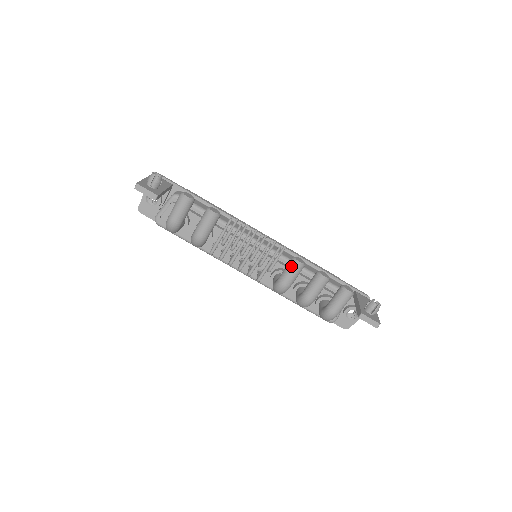
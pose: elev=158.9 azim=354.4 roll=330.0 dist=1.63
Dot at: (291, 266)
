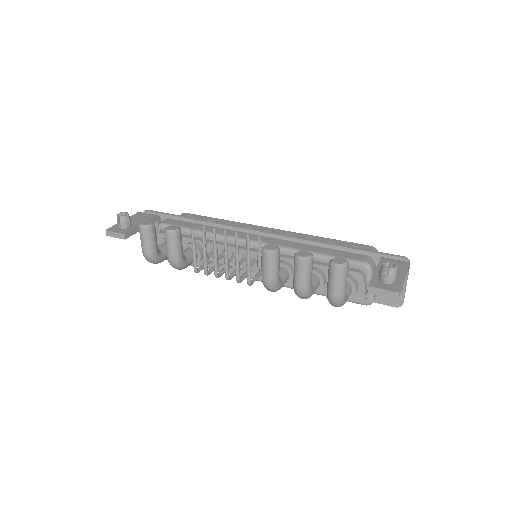
Dot at: (262, 258)
